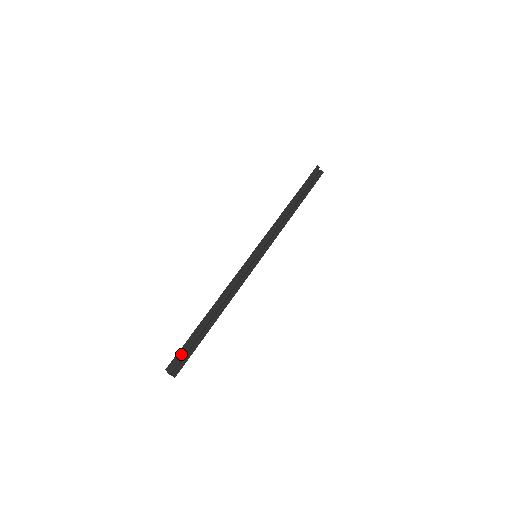
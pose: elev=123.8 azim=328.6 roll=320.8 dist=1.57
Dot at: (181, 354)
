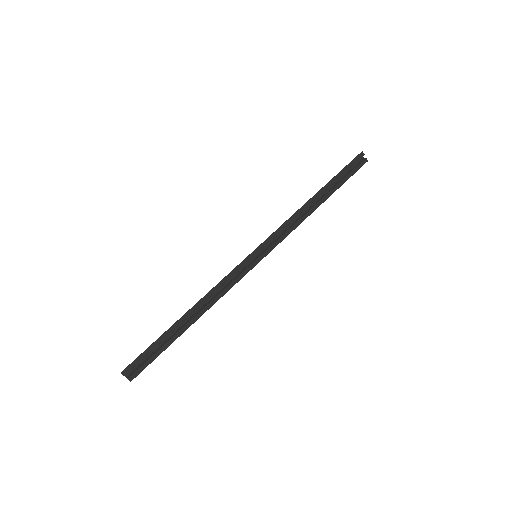
Dot at: (142, 358)
